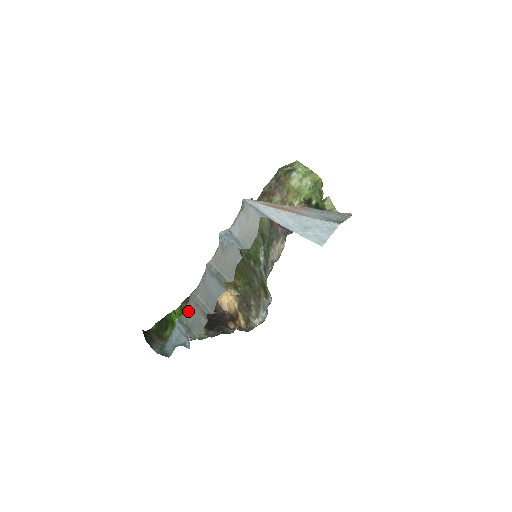
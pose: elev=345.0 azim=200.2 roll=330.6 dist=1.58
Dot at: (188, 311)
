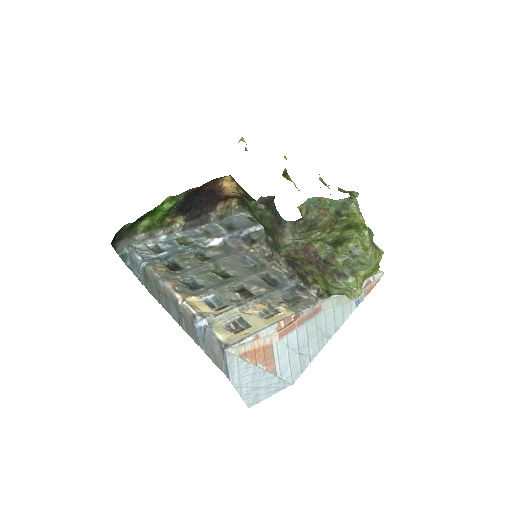
Dot at: (152, 279)
